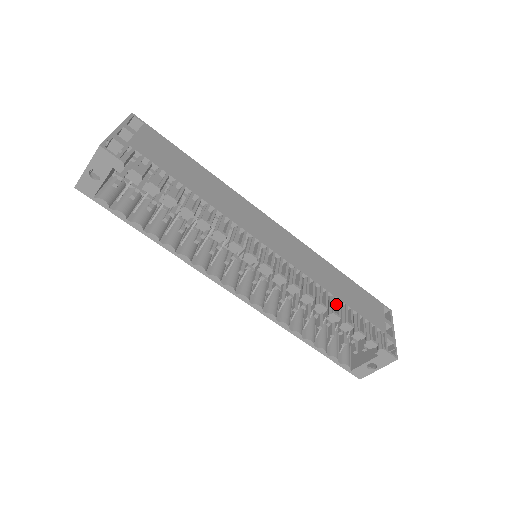
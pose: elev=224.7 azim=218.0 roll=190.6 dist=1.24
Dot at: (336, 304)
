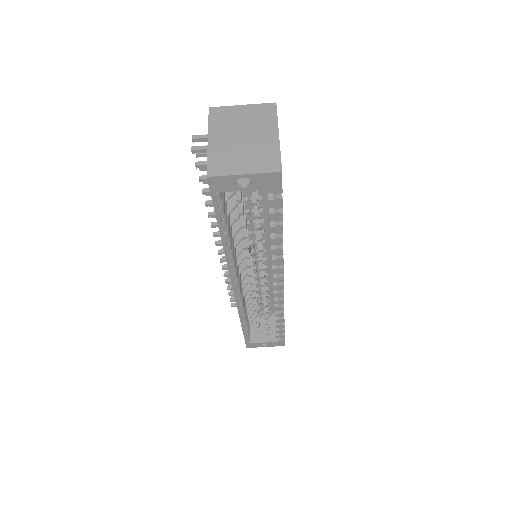
Dot at: occluded
